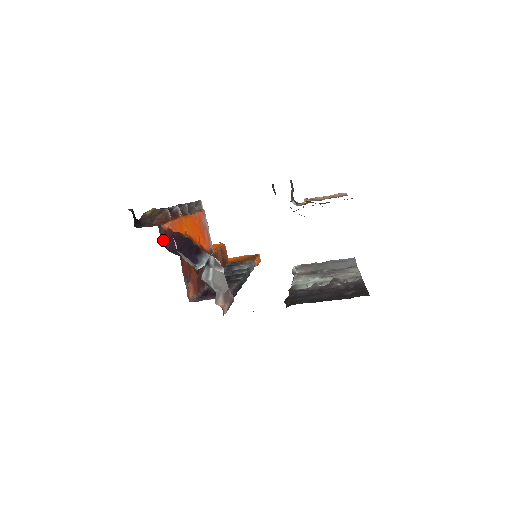
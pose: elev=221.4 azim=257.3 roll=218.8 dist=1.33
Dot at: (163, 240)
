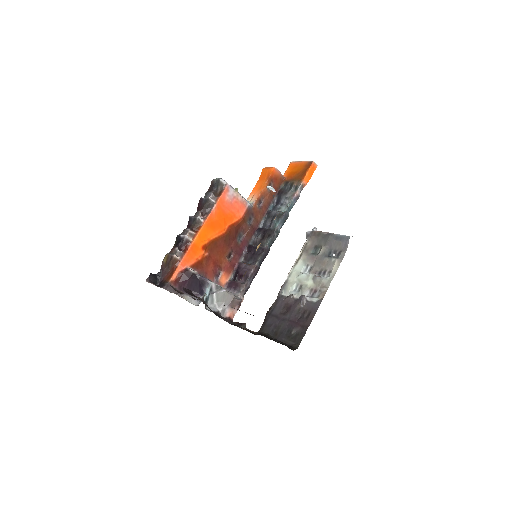
Dot at: (176, 287)
